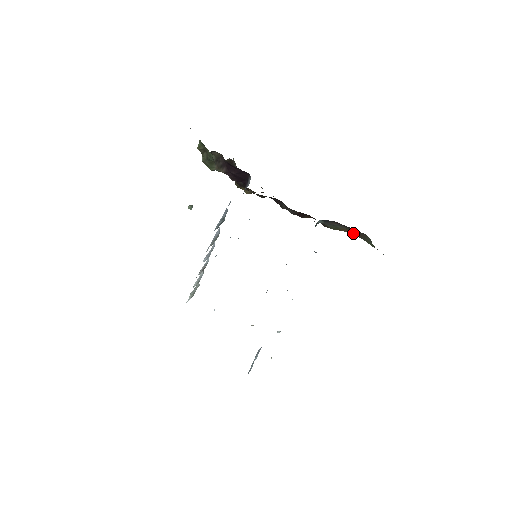
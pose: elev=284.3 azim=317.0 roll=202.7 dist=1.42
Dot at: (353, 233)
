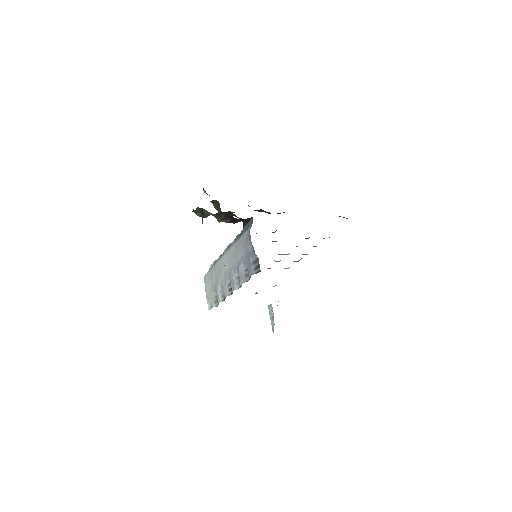
Dot at: occluded
